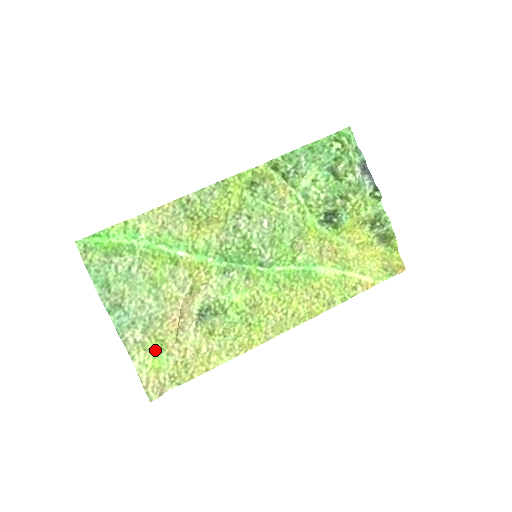
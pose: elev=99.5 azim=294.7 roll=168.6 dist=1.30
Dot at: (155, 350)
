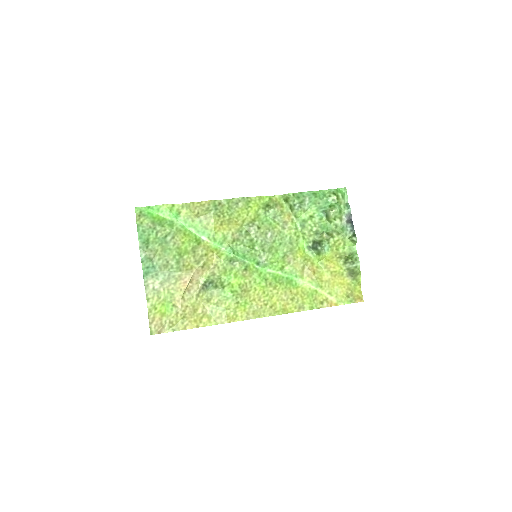
Dot at: (165, 299)
